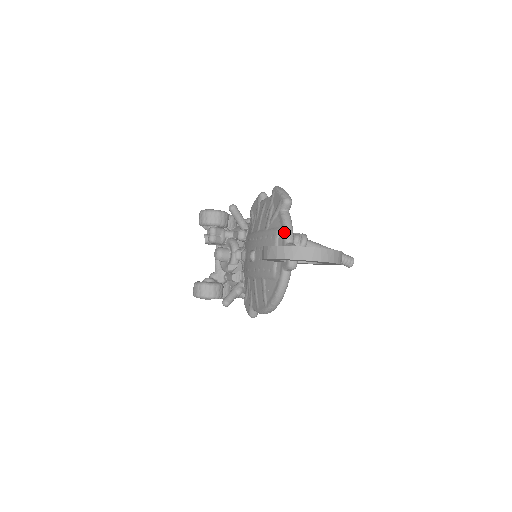
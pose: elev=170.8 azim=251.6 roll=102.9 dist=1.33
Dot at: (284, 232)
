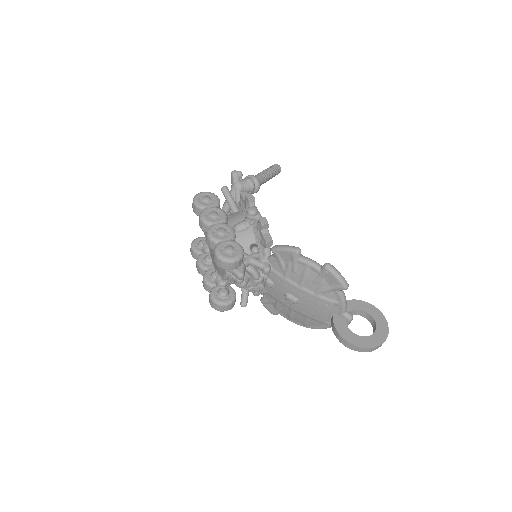
Dot at: (342, 307)
